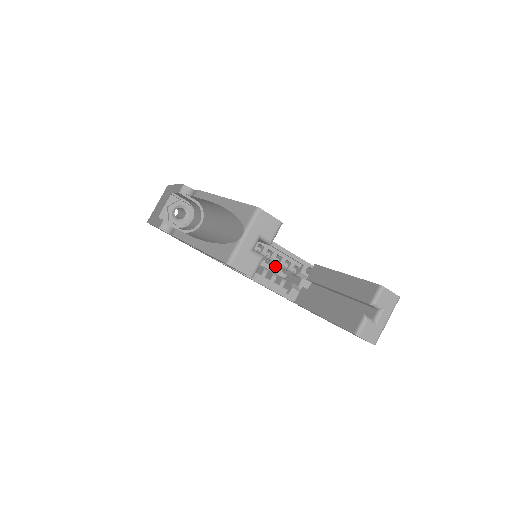
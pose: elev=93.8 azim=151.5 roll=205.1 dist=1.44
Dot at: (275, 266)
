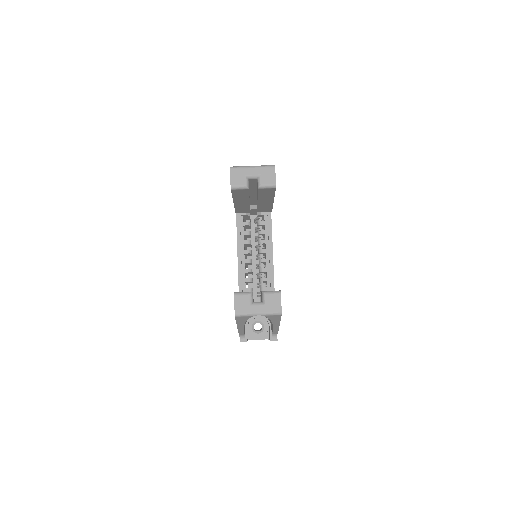
Dot at: occluded
